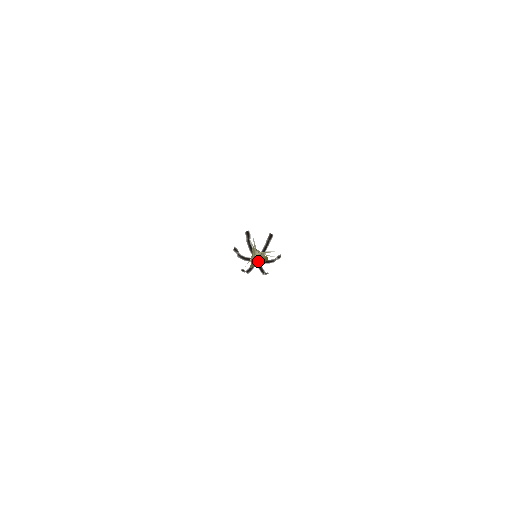
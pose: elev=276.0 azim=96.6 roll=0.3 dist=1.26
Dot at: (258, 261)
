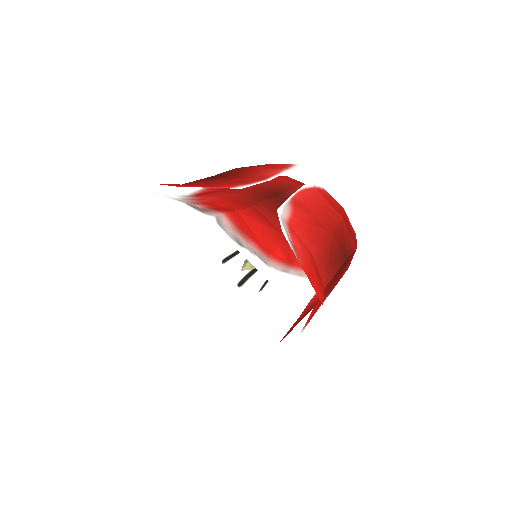
Dot at: occluded
